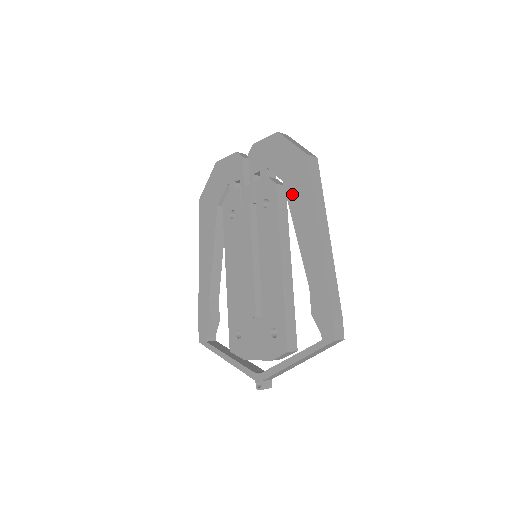
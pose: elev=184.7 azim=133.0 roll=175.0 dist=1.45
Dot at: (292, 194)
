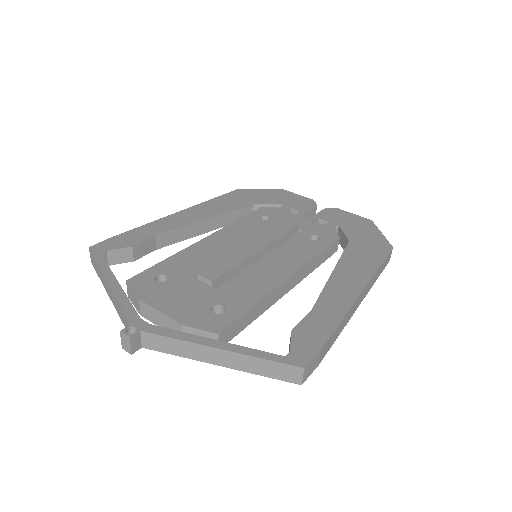
Dot at: (353, 252)
